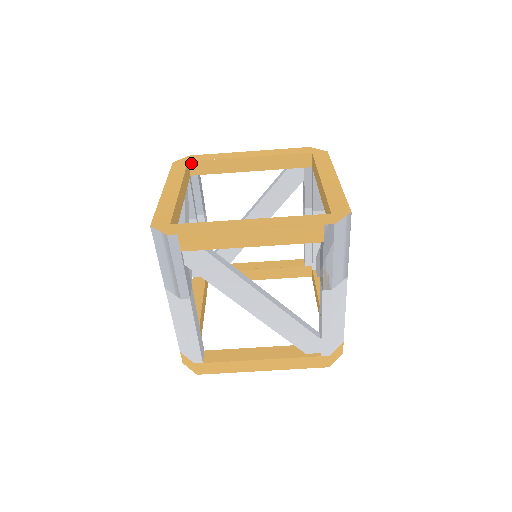
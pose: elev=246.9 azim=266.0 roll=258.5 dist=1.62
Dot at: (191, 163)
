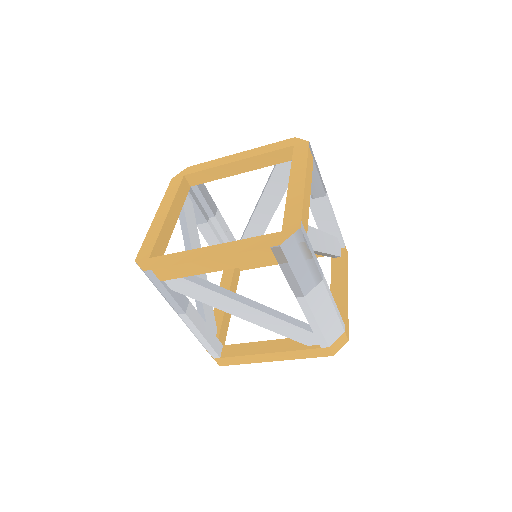
Dot at: (187, 176)
